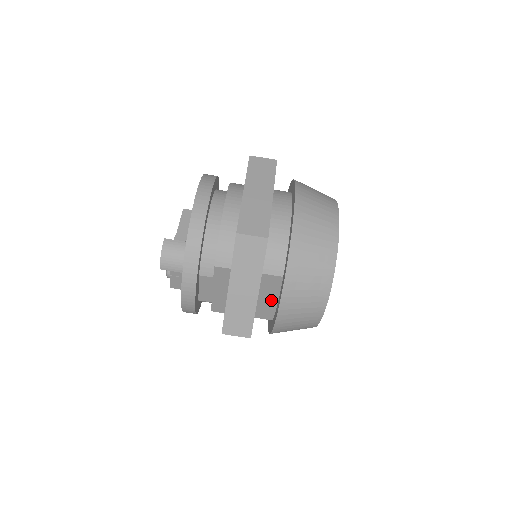
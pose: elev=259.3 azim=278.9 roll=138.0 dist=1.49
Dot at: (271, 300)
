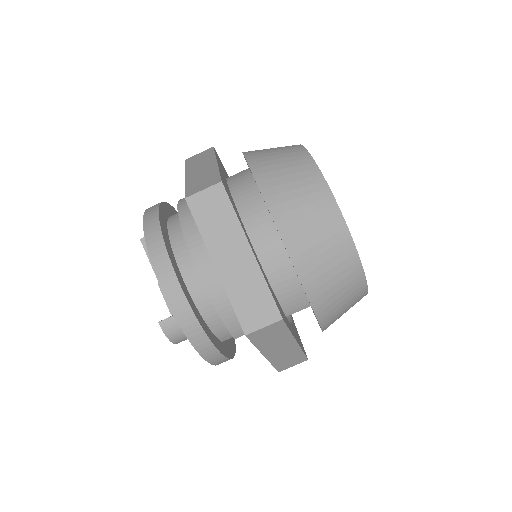
Dot at: occluded
